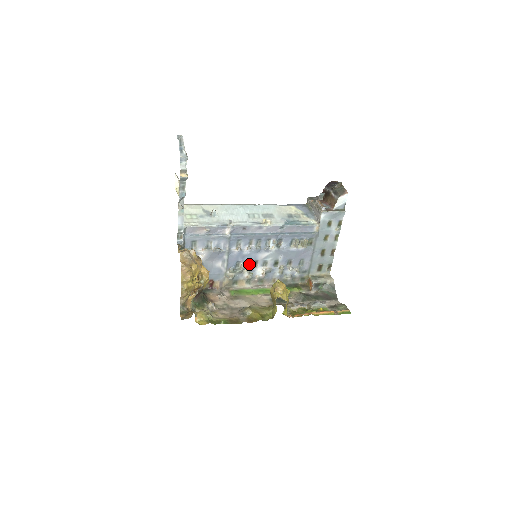
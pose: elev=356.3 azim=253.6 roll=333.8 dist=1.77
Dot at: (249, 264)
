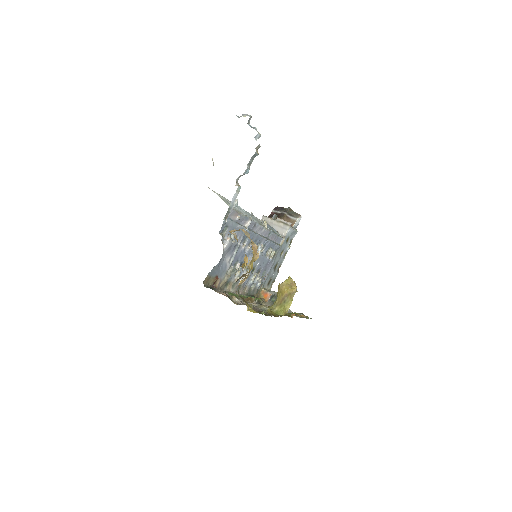
Dot at: occluded
